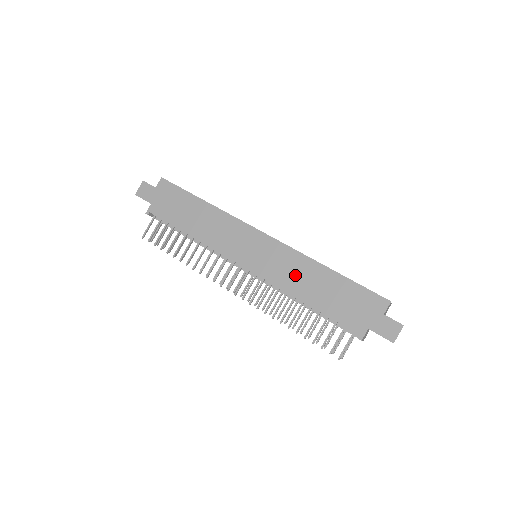
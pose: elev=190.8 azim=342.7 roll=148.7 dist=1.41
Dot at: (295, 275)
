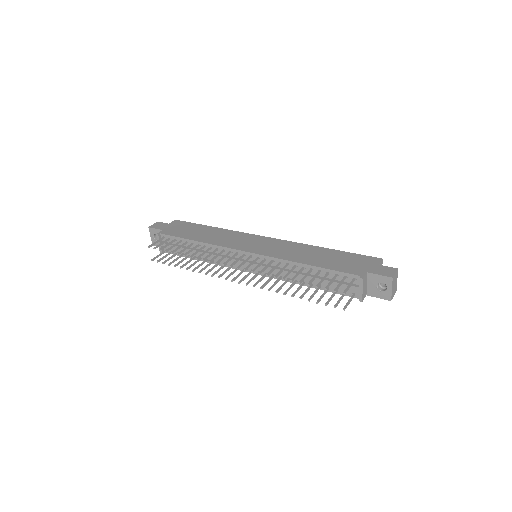
Dot at: (295, 252)
